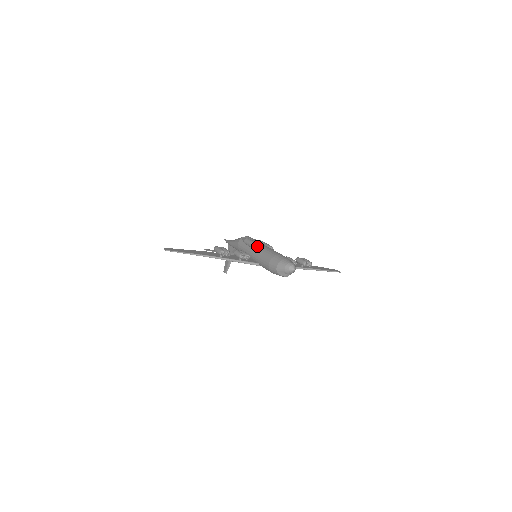
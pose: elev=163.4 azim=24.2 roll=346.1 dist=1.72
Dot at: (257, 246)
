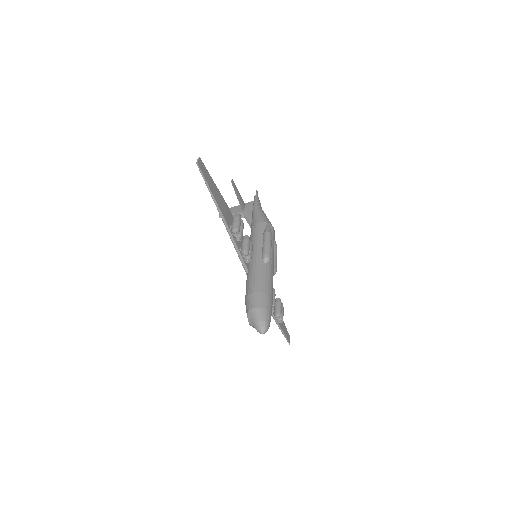
Dot at: (268, 258)
